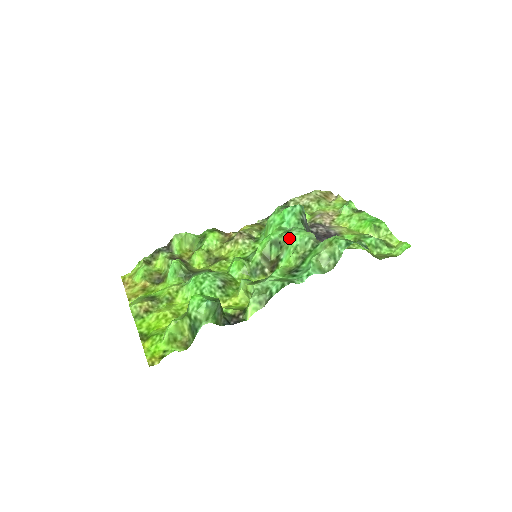
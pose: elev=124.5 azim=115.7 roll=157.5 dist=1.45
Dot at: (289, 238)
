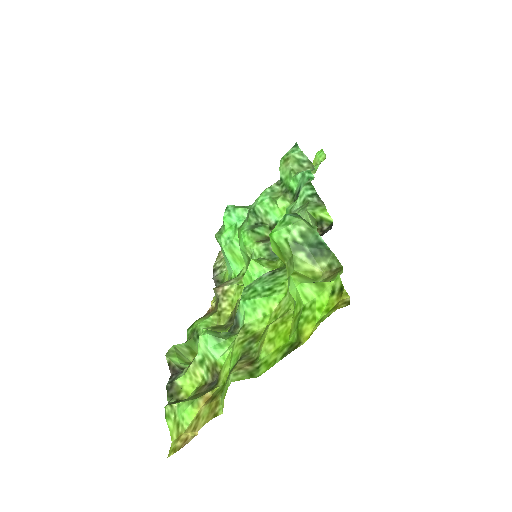
Dot at: (257, 208)
